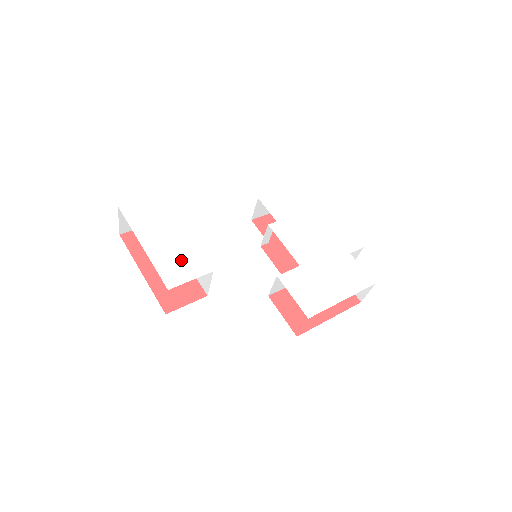
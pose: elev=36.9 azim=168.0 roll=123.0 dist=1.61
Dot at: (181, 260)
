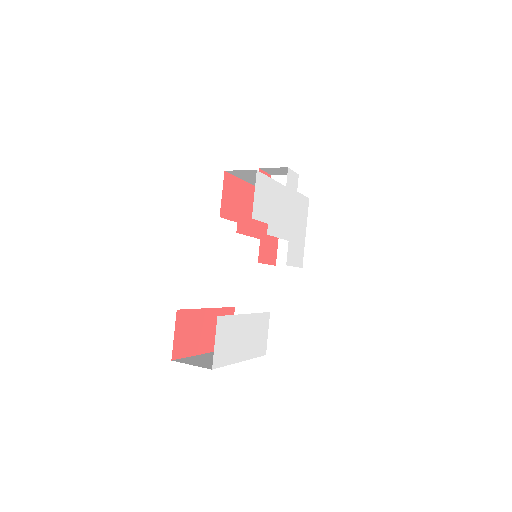
Dot at: (258, 333)
